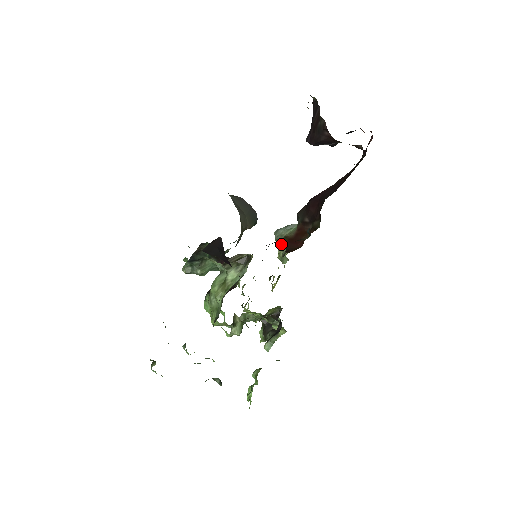
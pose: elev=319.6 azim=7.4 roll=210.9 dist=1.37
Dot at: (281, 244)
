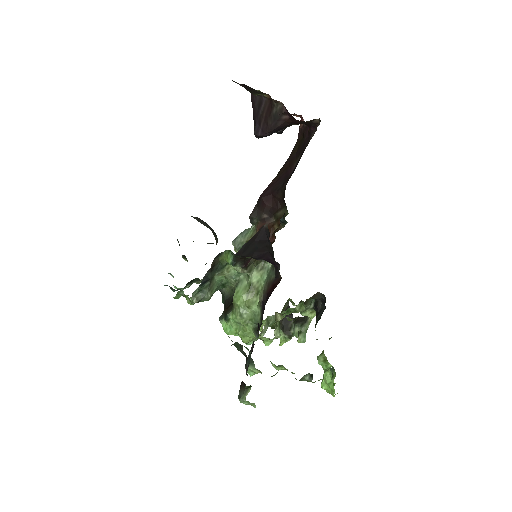
Dot at: occluded
